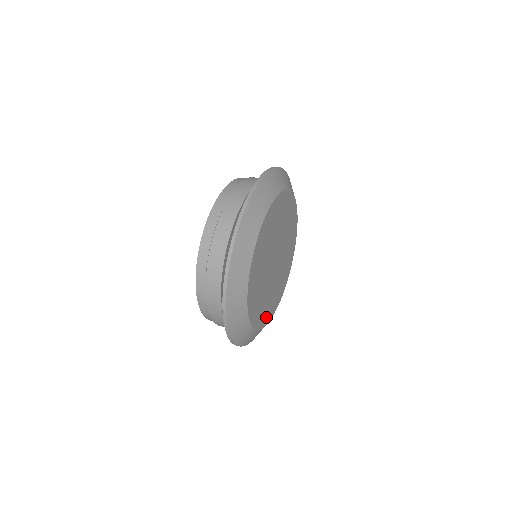
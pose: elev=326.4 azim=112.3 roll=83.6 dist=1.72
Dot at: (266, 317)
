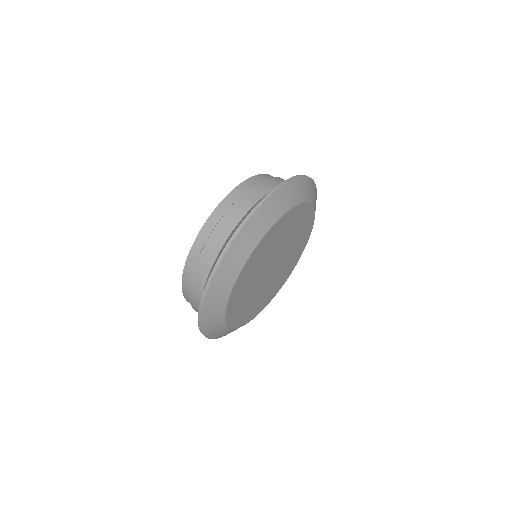
Dot at: (283, 280)
